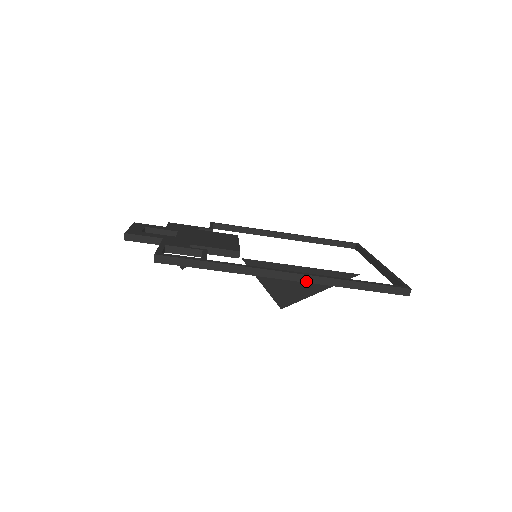
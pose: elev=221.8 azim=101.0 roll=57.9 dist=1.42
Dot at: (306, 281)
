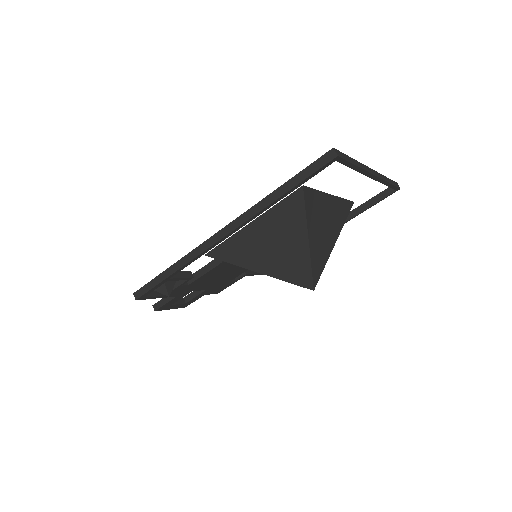
Dot at: (237, 226)
